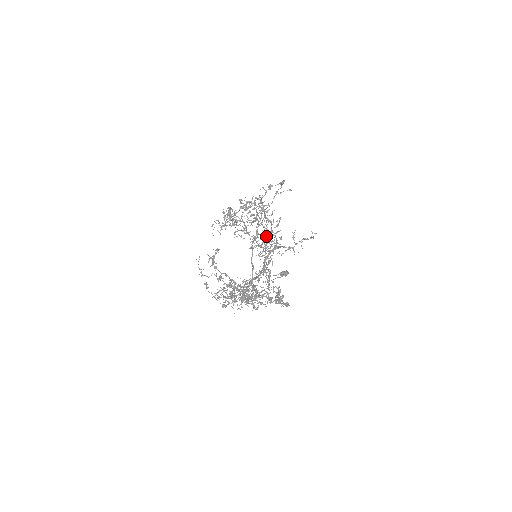
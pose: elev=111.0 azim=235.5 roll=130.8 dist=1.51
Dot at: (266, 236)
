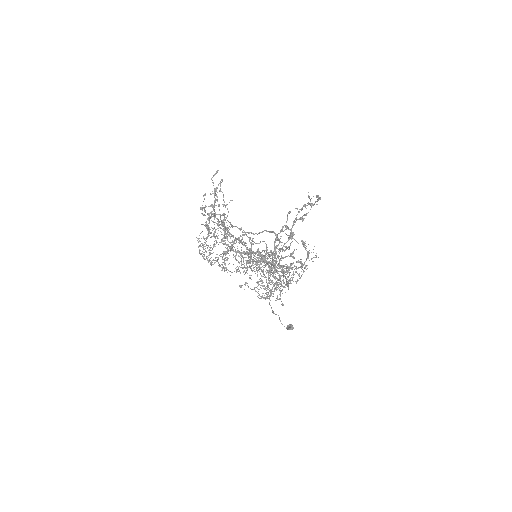
Dot at: (247, 266)
